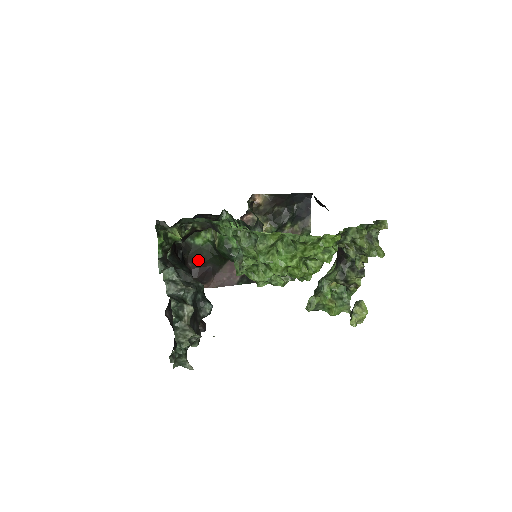
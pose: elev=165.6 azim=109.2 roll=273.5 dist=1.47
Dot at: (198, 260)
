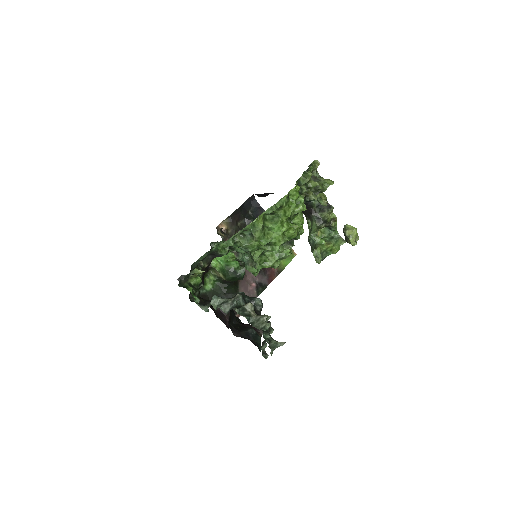
Dot at: occluded
